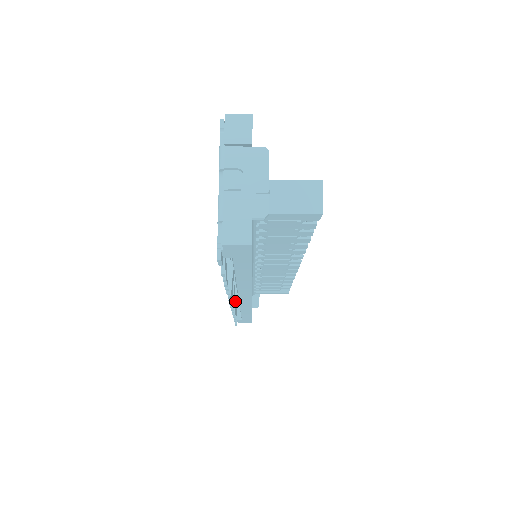
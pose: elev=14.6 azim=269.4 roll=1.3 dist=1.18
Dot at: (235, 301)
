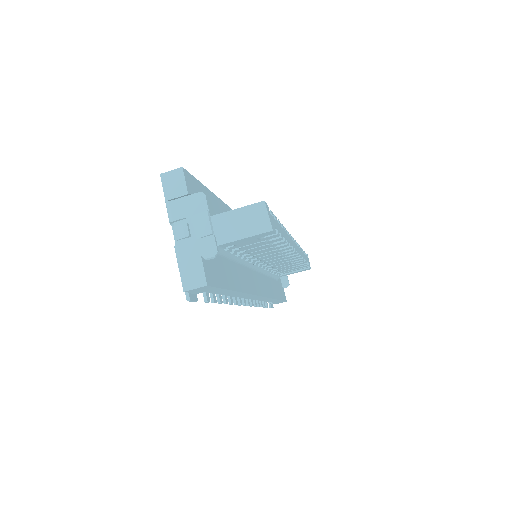
Dot at: occluded
